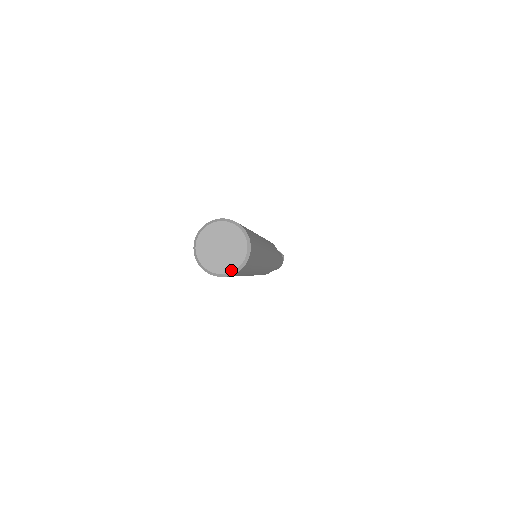
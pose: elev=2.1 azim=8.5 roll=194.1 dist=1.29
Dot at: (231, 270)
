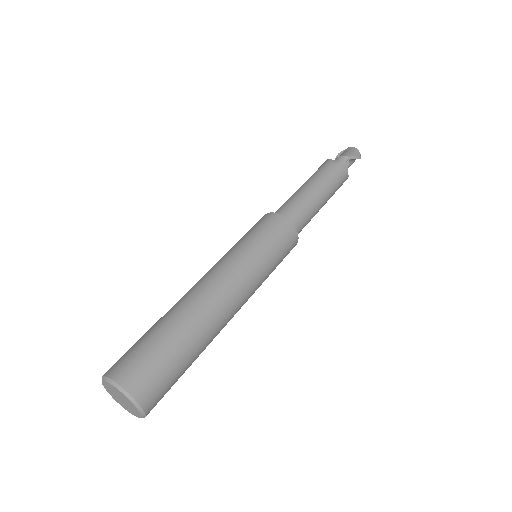
Dot at: (134, 415)
